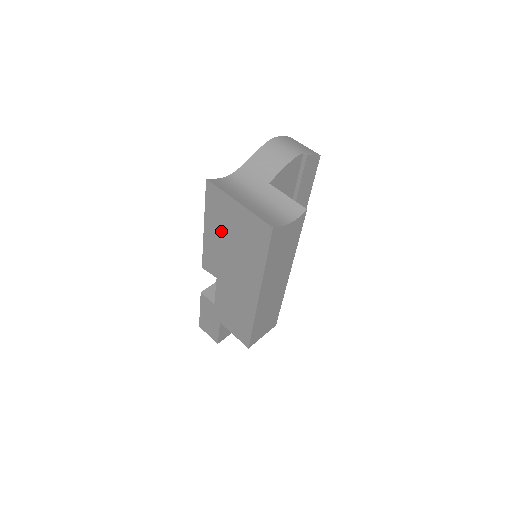
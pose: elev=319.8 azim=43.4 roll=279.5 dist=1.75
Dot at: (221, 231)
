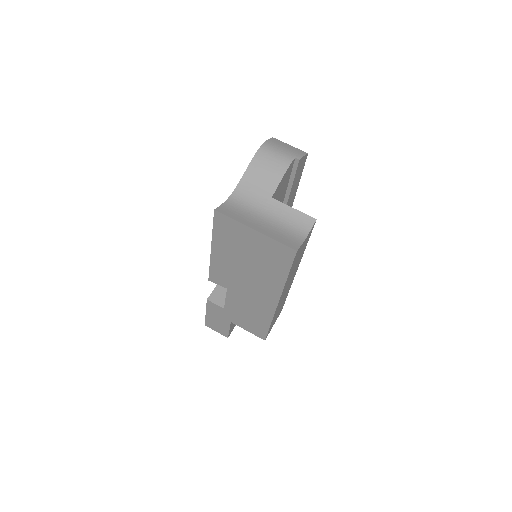
Dot at: (233, 252)
